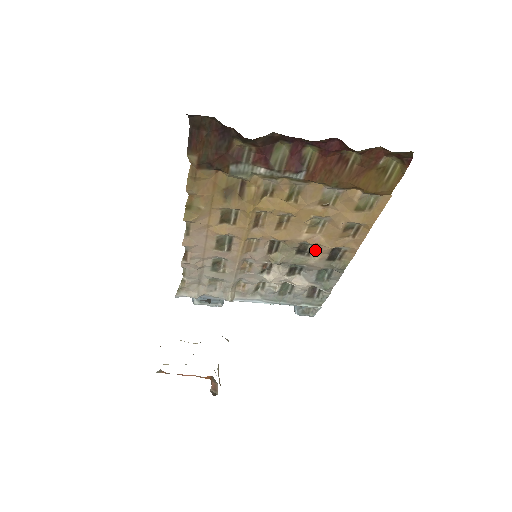
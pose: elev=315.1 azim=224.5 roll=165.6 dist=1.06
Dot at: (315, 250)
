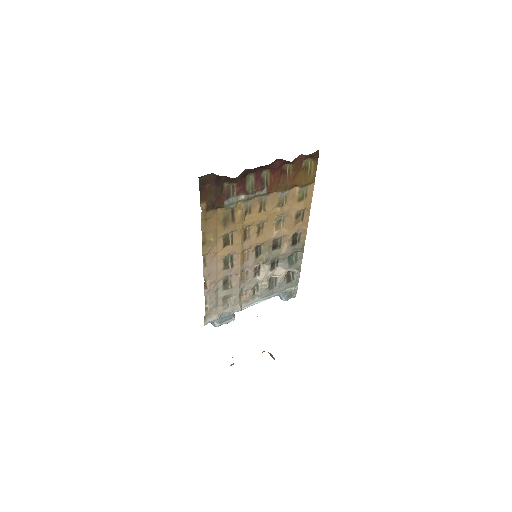
Dot at: (283, 242)
